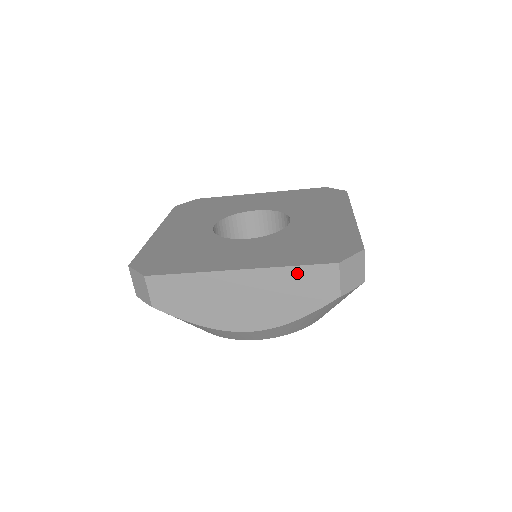
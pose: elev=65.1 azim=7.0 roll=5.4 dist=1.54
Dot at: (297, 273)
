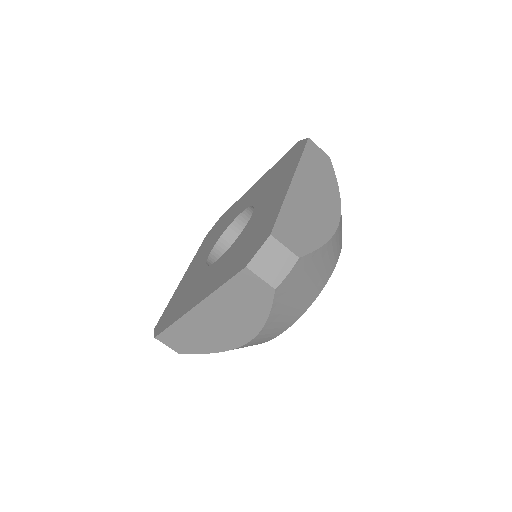
Dot at: (229, 290)
